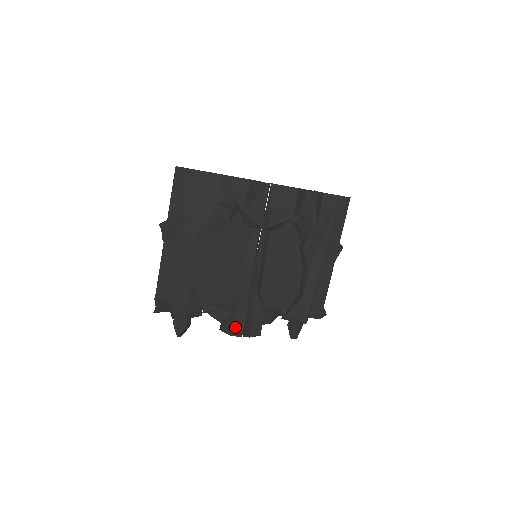
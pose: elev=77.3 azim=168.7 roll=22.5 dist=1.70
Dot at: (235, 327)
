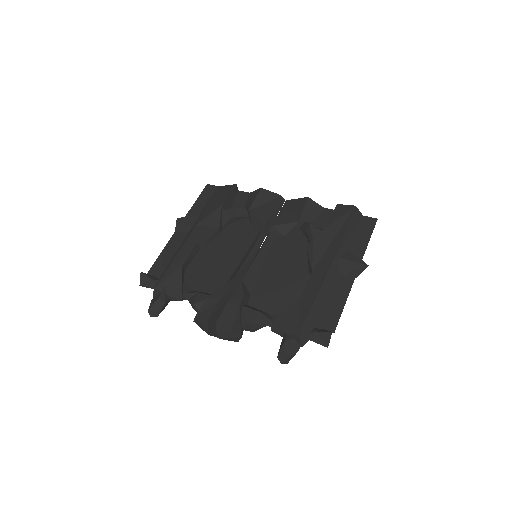
Dot at: (205, 309)
